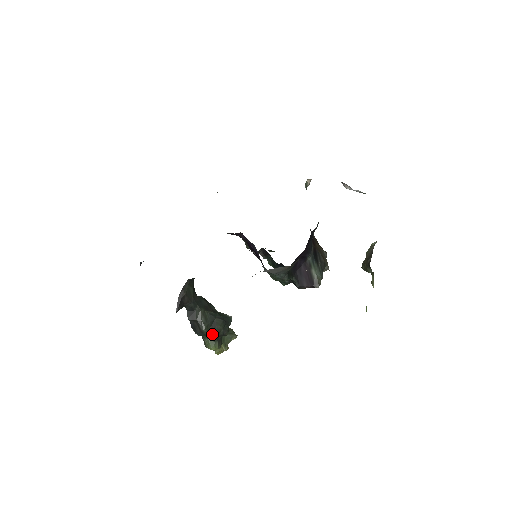
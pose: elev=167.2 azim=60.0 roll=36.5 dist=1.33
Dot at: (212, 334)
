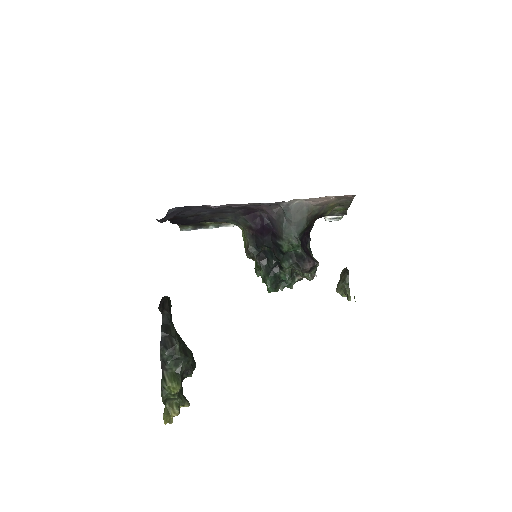
Dot at: (181, 360)
